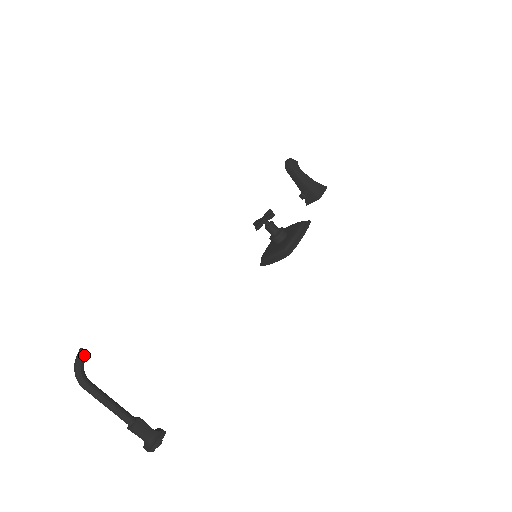
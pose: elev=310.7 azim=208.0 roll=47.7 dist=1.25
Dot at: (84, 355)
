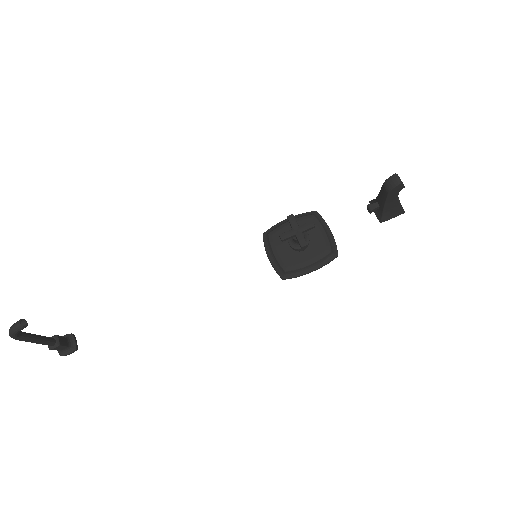
Dot at: (21, 329)
